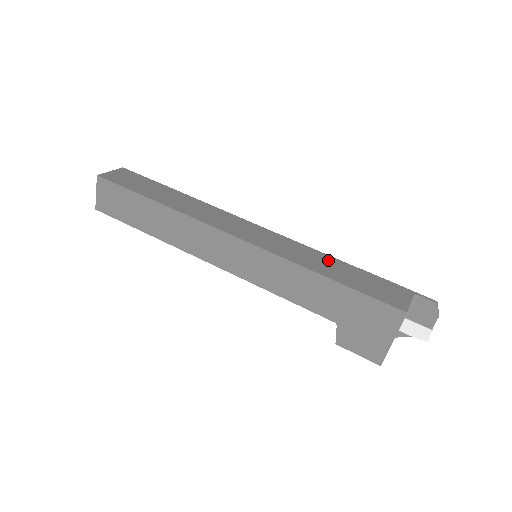
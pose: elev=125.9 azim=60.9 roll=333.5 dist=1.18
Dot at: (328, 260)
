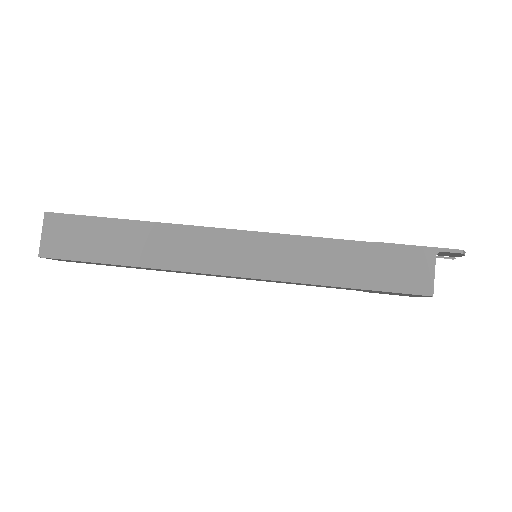
Dot at: (336, 251)
